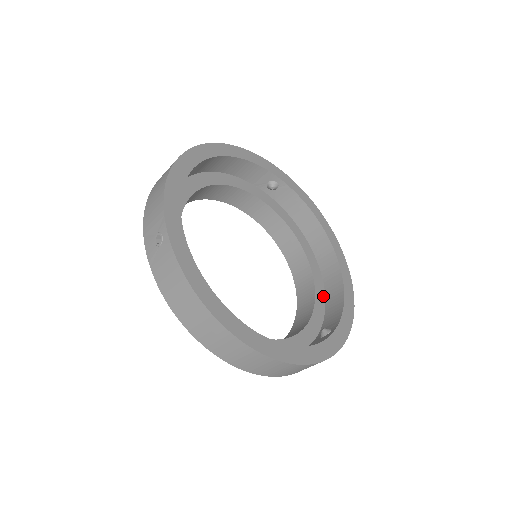
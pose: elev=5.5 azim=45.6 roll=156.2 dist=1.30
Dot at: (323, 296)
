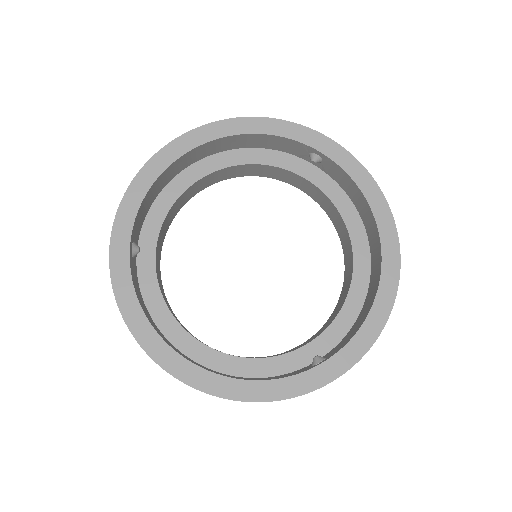
Dot at: (358, 307)
